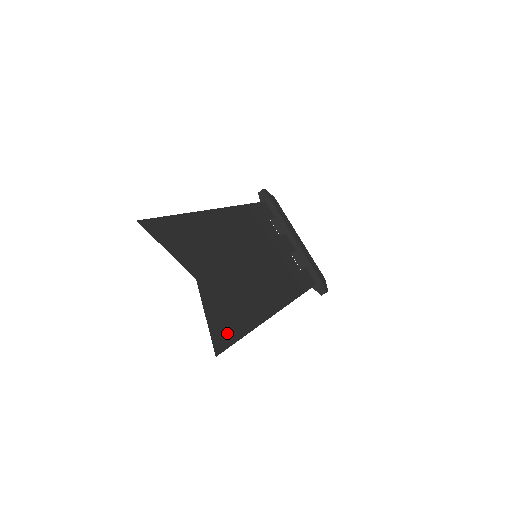
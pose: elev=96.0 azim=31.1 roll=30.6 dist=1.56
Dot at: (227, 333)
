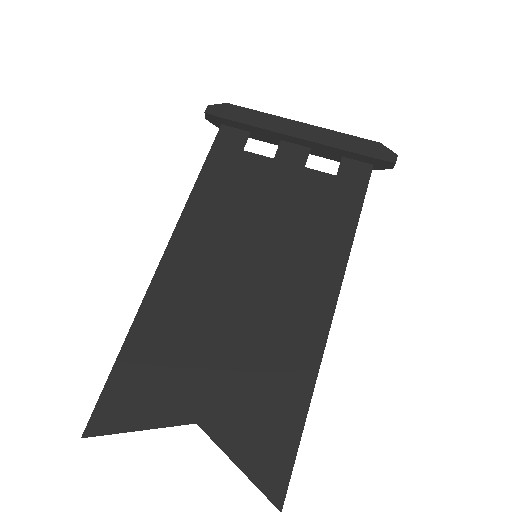
Dot at: (278, 454)
